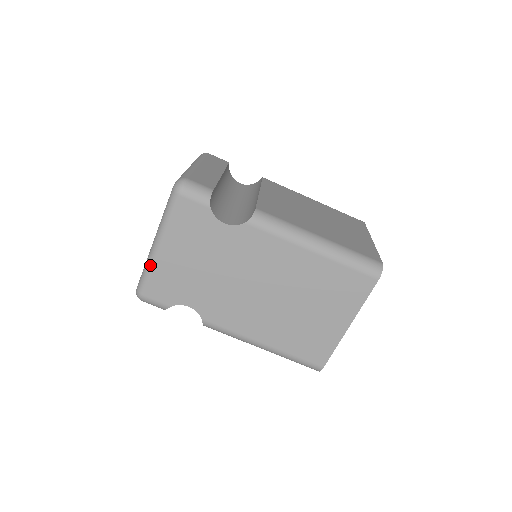
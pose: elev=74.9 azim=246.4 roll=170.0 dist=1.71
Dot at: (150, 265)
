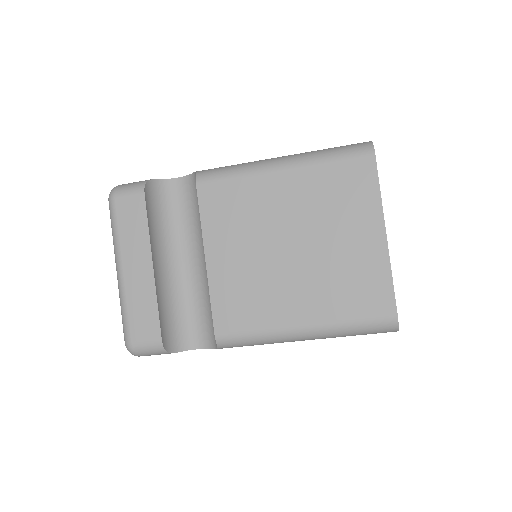
Dot at: occluded
